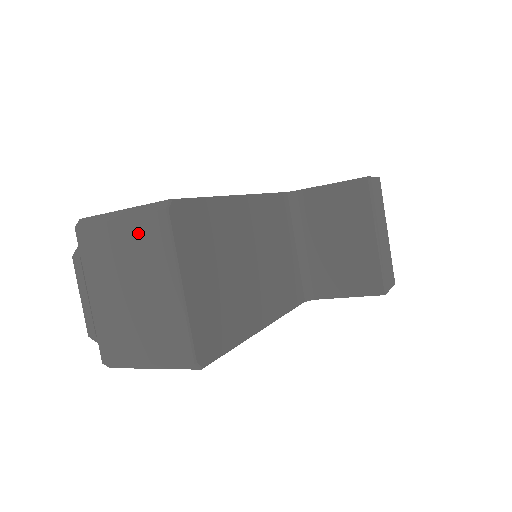
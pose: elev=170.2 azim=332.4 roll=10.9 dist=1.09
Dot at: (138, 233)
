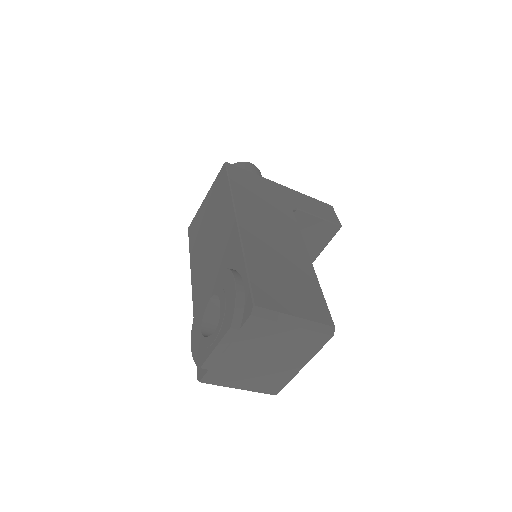
Dot at: (303, 338)
